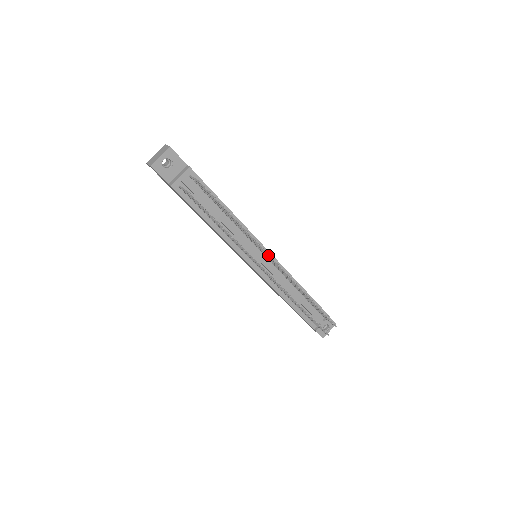
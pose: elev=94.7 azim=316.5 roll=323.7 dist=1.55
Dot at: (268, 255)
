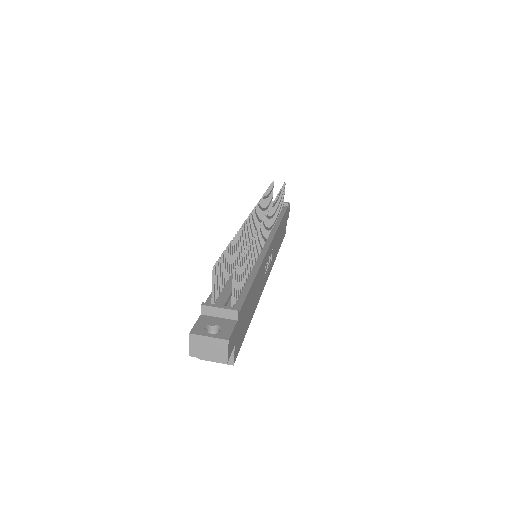
Dot at: (269, 213)
